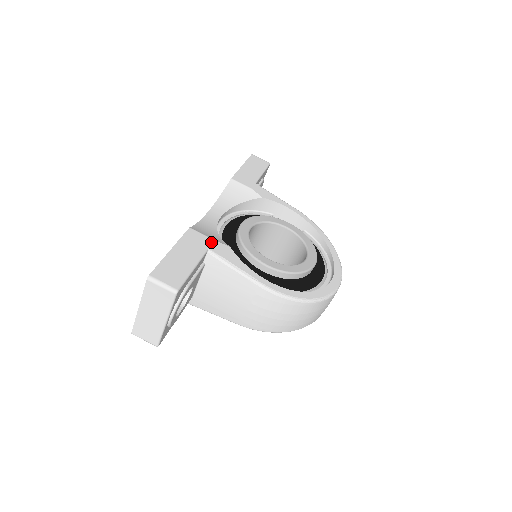
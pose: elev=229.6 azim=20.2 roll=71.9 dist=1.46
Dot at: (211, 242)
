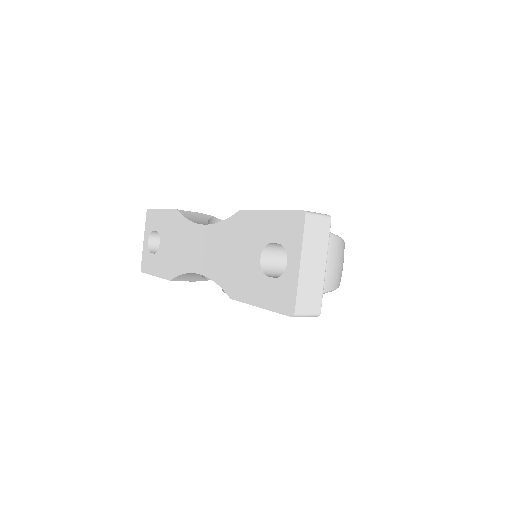
Dot at: occluded
